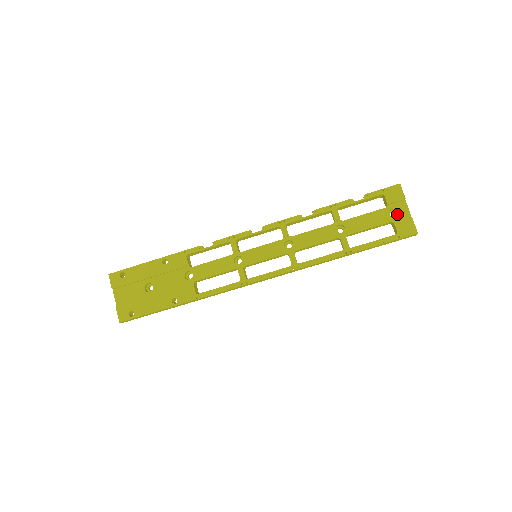
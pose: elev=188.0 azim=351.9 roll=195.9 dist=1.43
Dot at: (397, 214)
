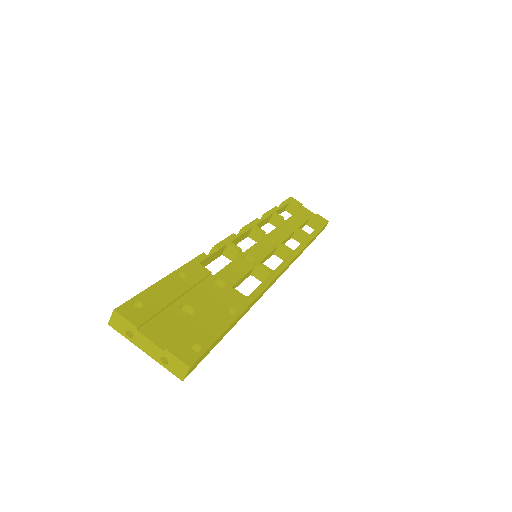
Dot at: occluded
